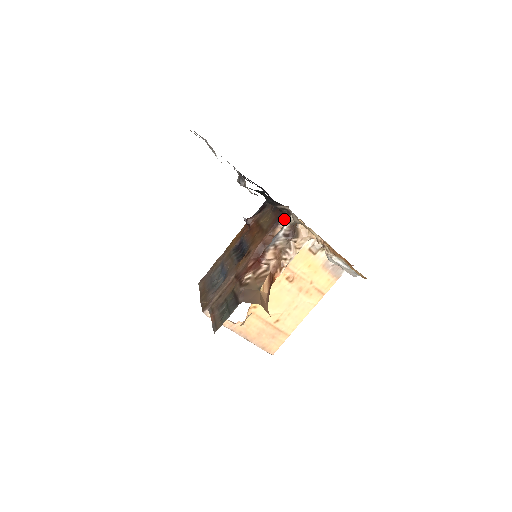
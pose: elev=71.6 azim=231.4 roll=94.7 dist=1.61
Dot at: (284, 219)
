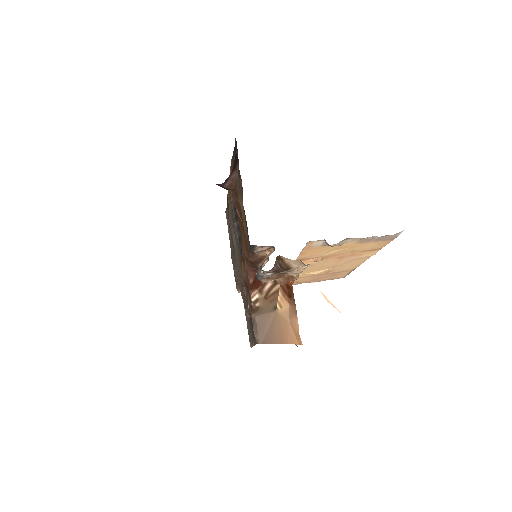
Dot at: (258, 250)
